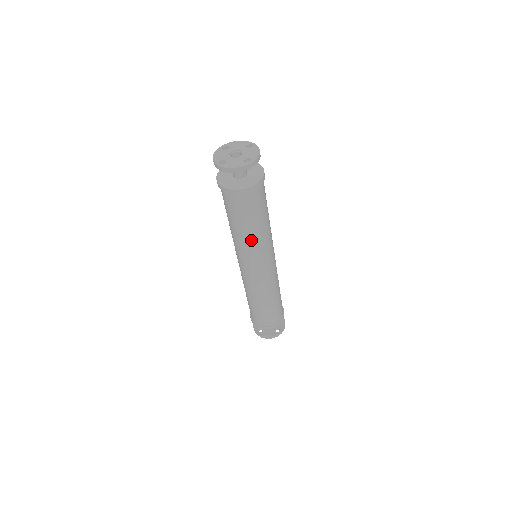
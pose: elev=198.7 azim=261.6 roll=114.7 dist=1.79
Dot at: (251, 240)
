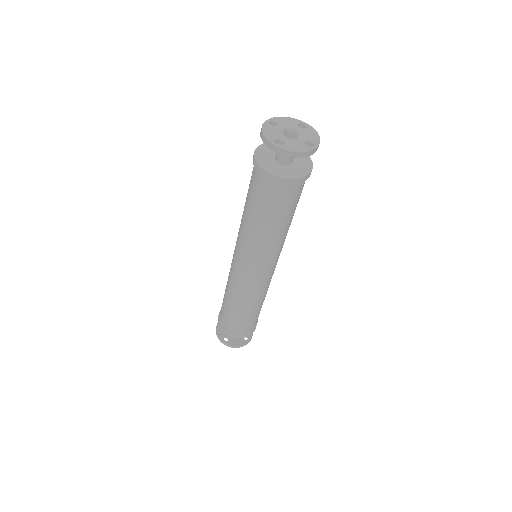
Dot at: (273, 239)
